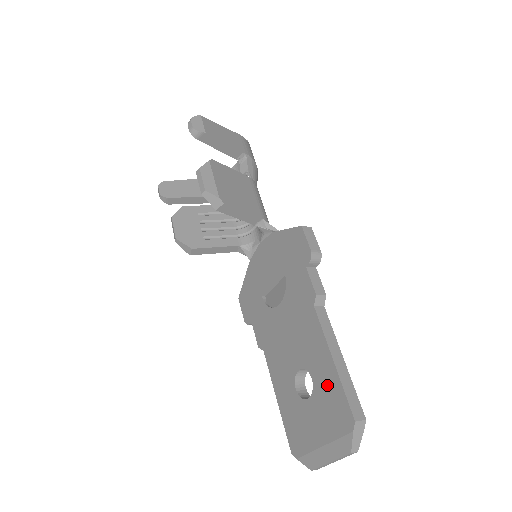
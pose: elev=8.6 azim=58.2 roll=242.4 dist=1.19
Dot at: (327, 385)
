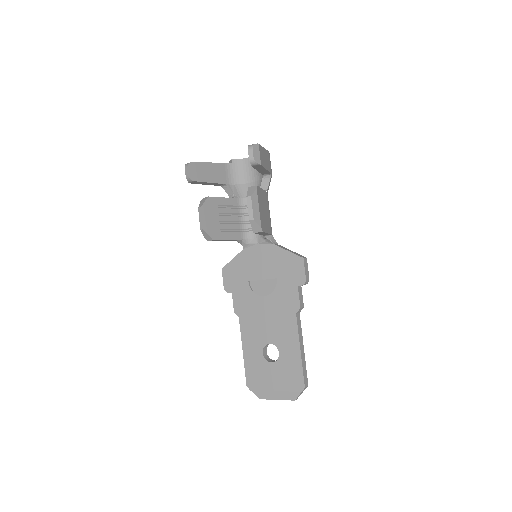
Dot at: (291, 362)
